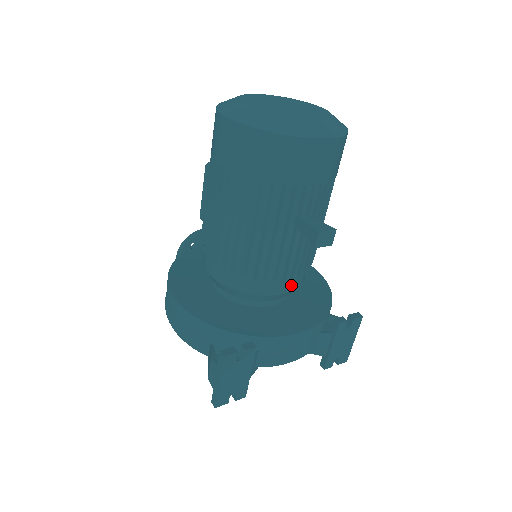
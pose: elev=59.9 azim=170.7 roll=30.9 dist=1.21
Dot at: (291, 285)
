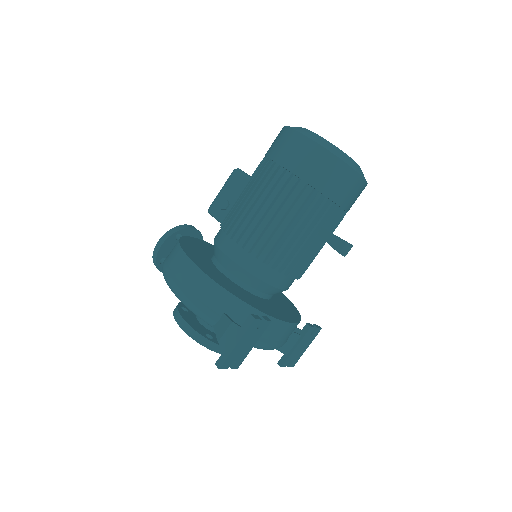
Dot at: (288, 285)
